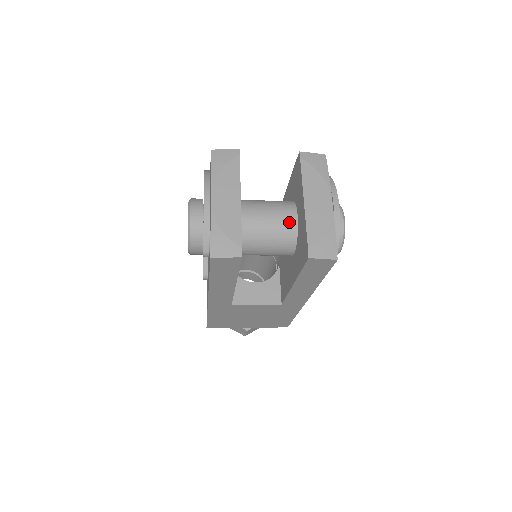
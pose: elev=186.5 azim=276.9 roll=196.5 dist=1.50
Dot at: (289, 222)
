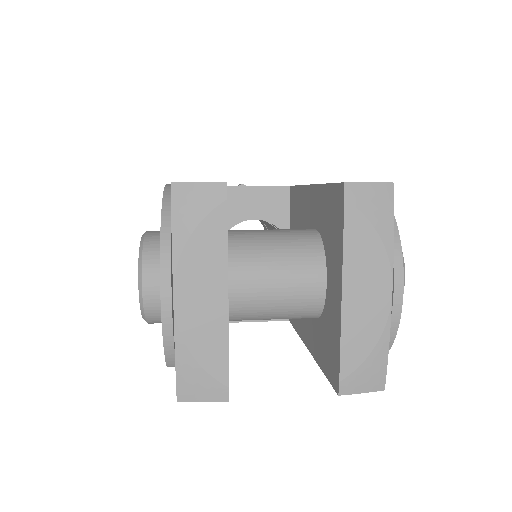
Dot at: (311, 294)
